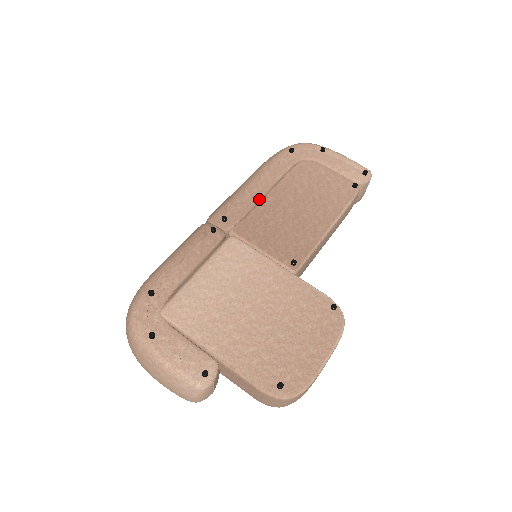
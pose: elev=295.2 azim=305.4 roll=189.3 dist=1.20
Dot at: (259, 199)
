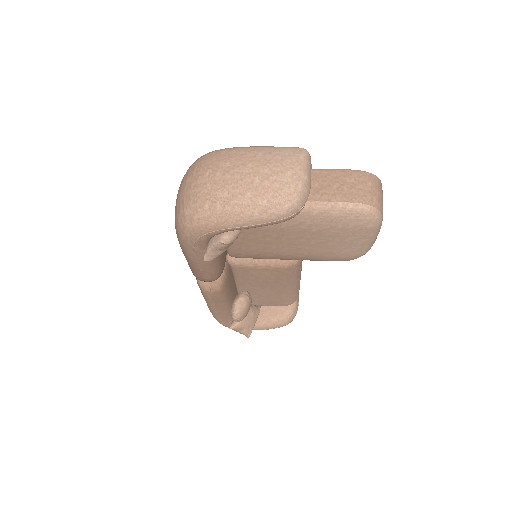
Dot at: occluded
